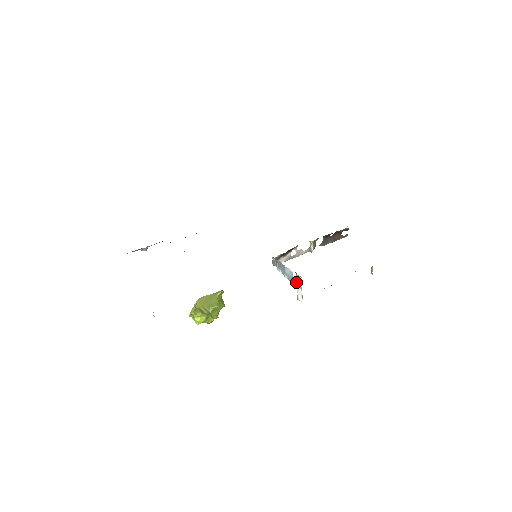
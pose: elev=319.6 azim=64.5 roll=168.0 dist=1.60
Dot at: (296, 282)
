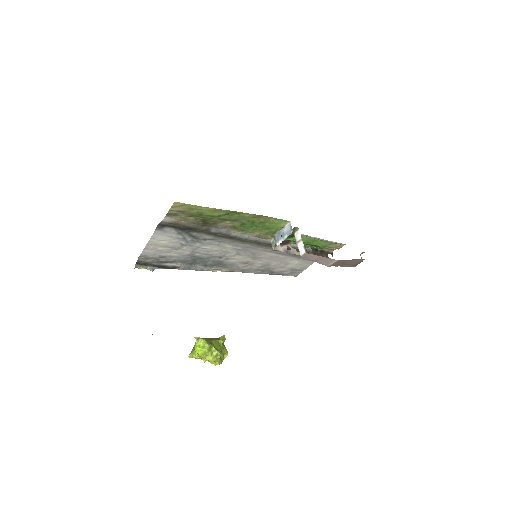
Dot at: (296, 241)
